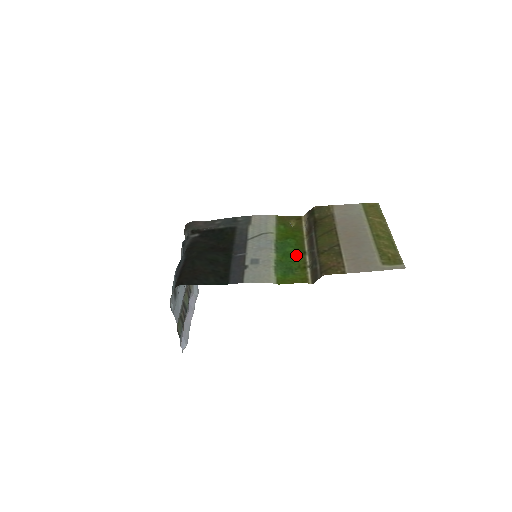
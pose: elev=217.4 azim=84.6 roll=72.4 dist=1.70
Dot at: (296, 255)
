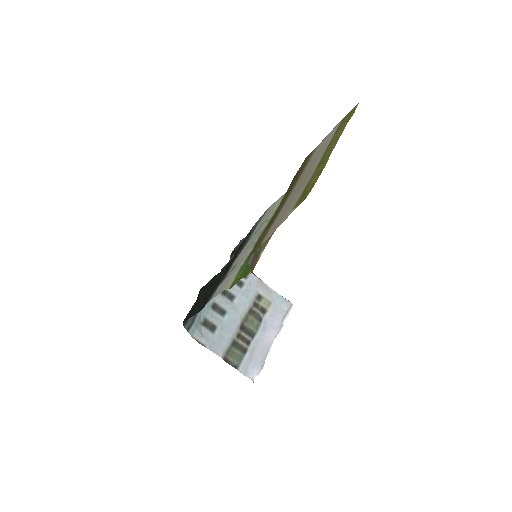
Dot at: occluded
